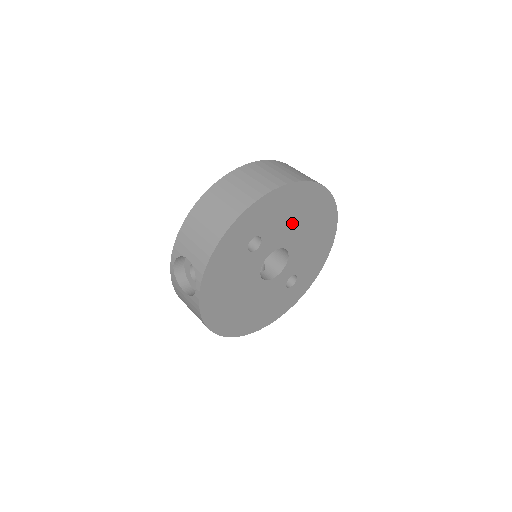
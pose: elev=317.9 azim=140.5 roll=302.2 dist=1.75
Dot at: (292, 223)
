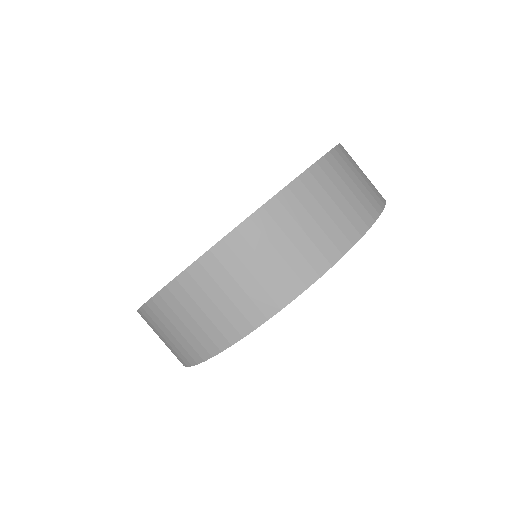
Dot at: occluded
